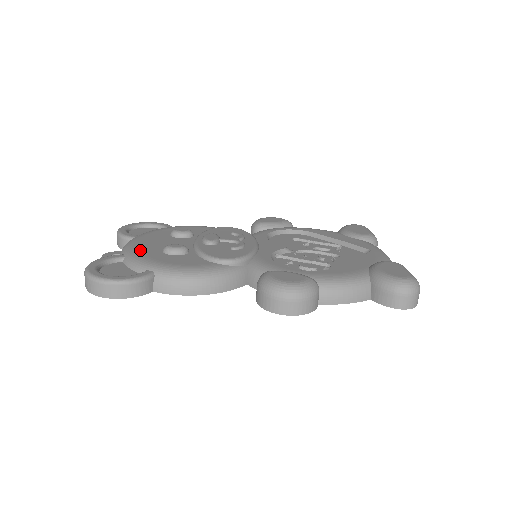
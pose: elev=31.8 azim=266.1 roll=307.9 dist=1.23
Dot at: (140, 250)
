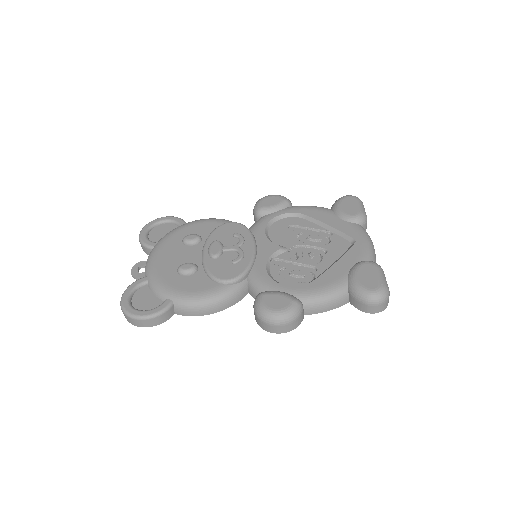
Dot at: (159, 272)
